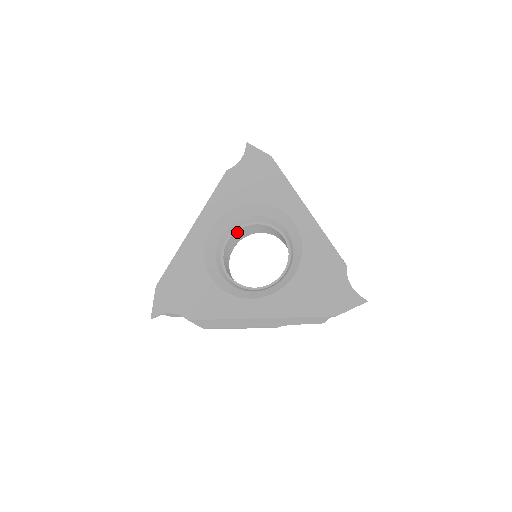
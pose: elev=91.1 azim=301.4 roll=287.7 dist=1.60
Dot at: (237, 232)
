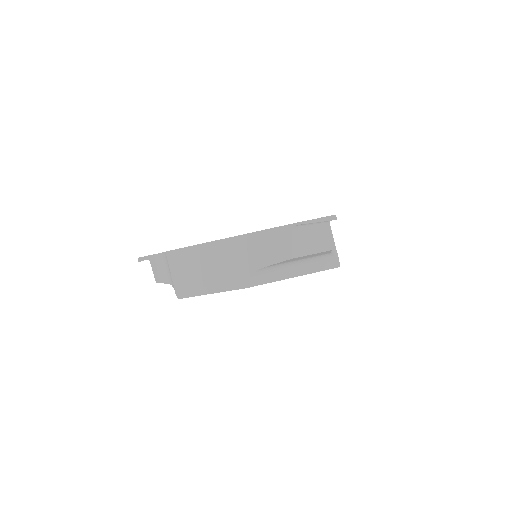
Dot at: occluded
